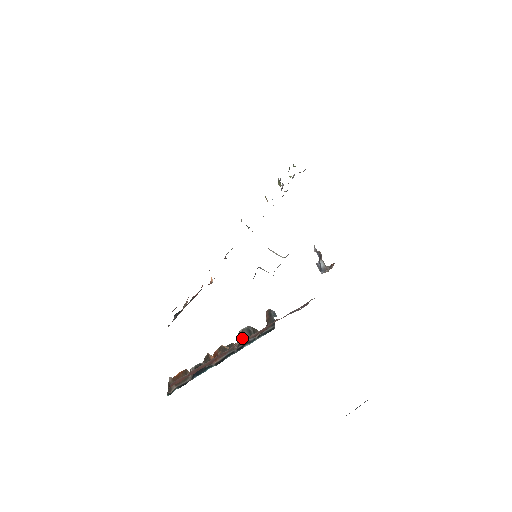
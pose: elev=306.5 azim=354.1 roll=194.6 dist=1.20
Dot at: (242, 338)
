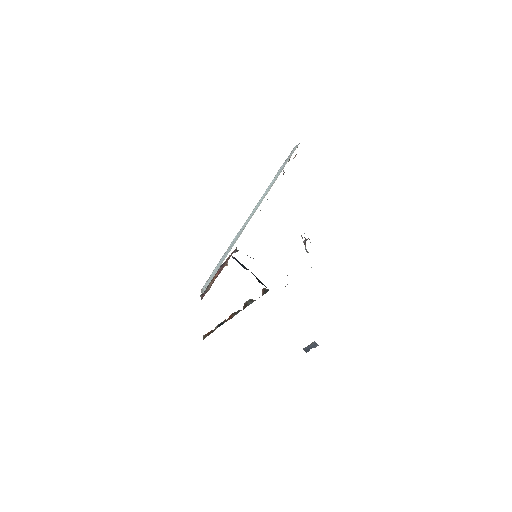
Dot at: (246, 304)
